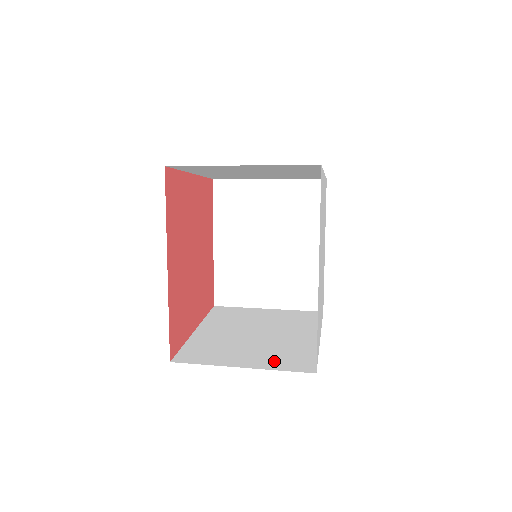
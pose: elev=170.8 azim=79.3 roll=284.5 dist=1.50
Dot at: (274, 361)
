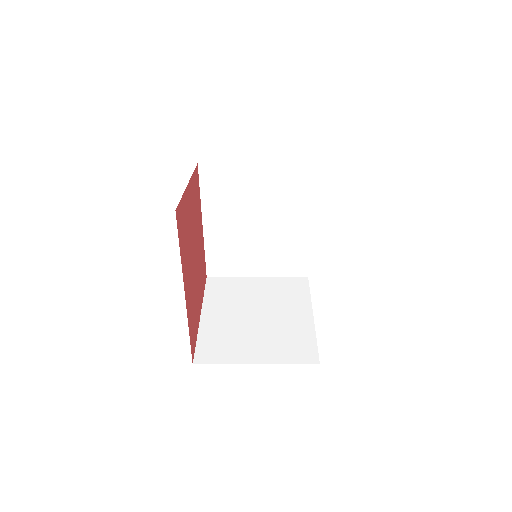
Dot at: (282, 352)
